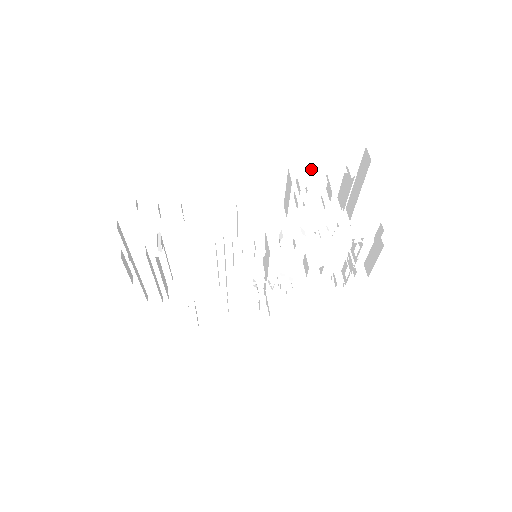
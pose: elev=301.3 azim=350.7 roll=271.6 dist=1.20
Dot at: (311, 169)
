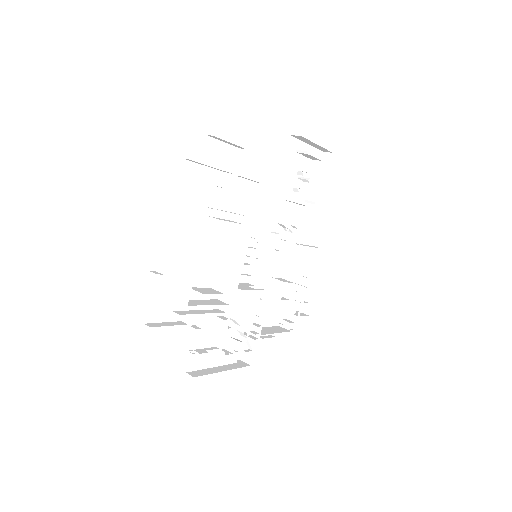
Dot at: occluded
